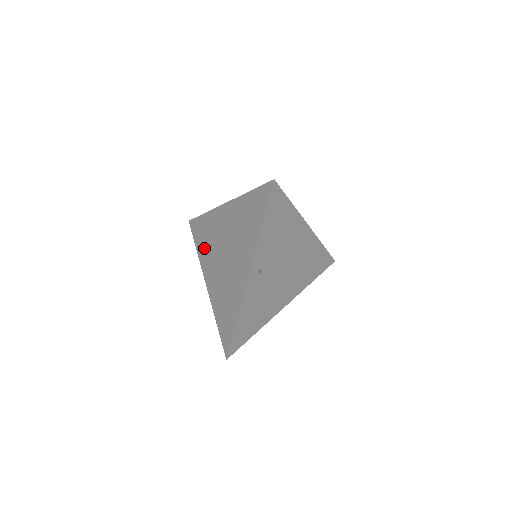
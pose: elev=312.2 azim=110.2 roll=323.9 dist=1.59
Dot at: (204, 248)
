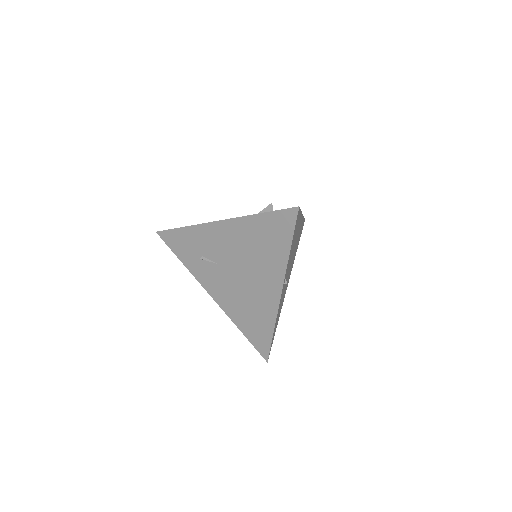
Dot at: (196, 263)
